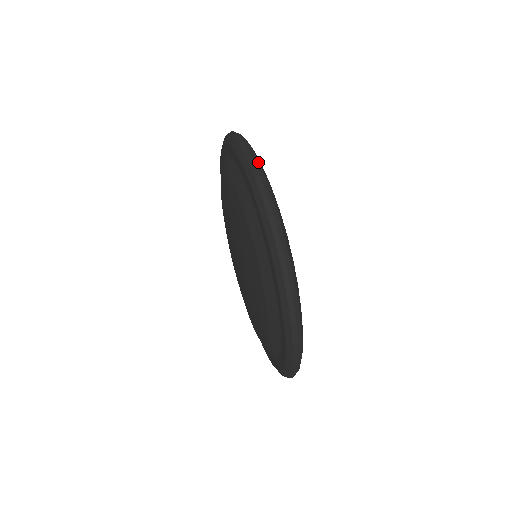
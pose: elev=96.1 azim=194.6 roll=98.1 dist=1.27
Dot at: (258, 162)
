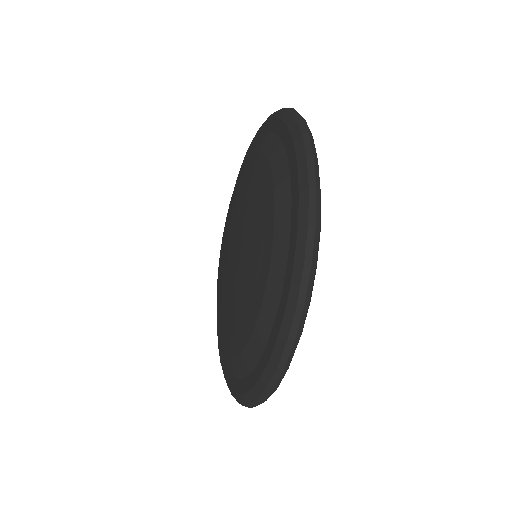
Dot at: occluded
